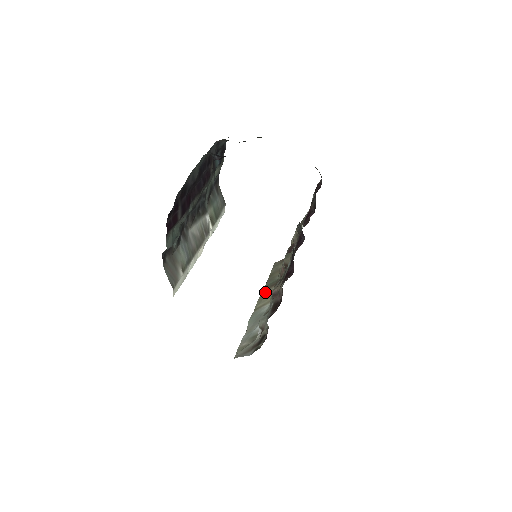
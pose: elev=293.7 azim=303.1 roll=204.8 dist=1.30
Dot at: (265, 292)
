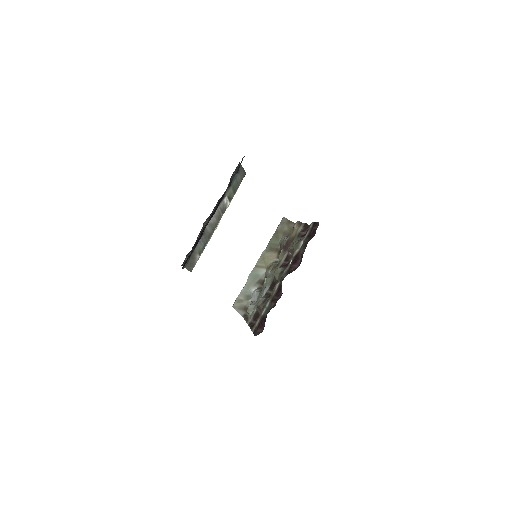
Dot at: (267, 251)
